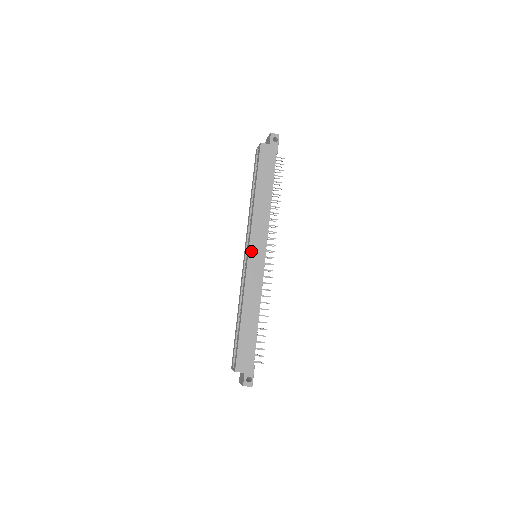
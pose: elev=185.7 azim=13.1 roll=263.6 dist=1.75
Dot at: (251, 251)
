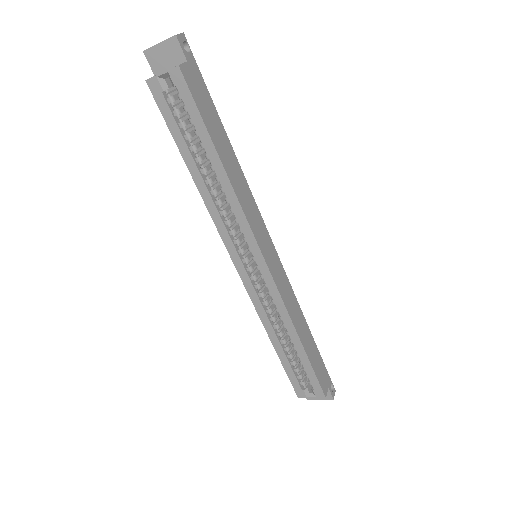
Dot at: (265, 256)
